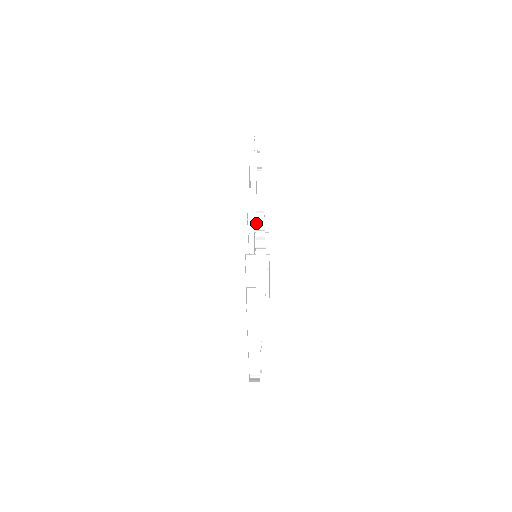
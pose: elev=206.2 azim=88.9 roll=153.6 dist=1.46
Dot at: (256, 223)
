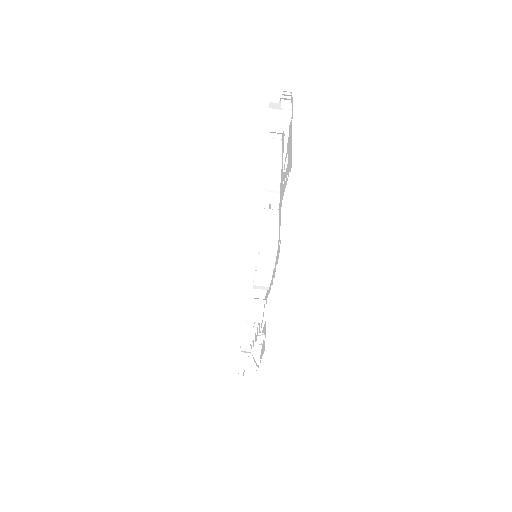
Dot at: occluded
